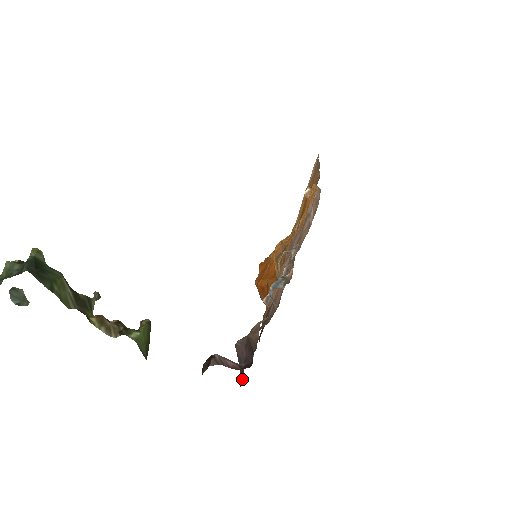
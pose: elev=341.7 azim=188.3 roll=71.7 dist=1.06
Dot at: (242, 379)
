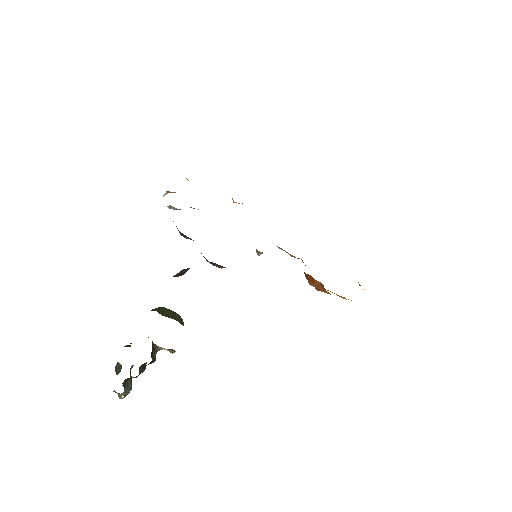
Dot at: occluded
